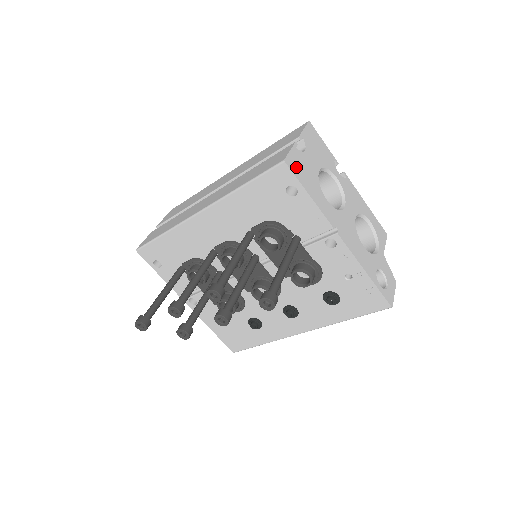
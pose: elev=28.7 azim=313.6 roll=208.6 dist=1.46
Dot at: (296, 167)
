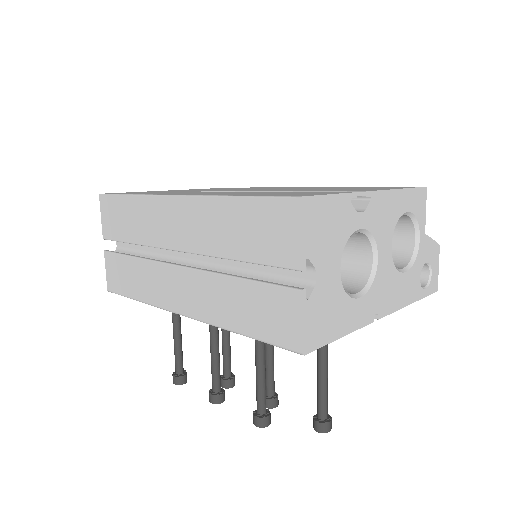
Dot at: (317, 332)
